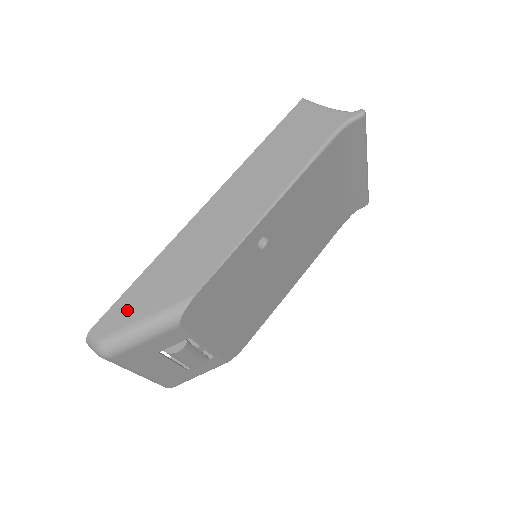
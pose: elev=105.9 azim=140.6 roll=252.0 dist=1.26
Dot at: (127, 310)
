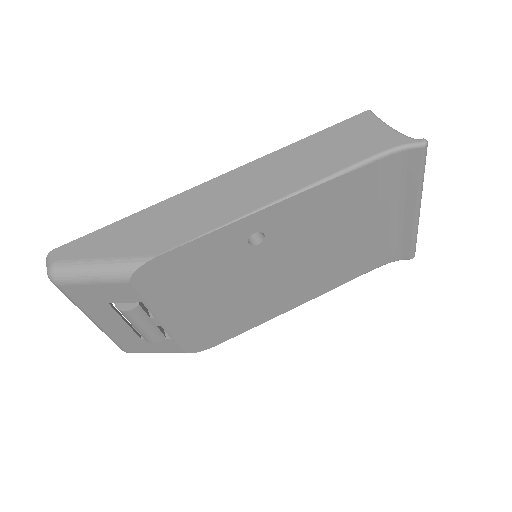
Dot at: (91, 245)
